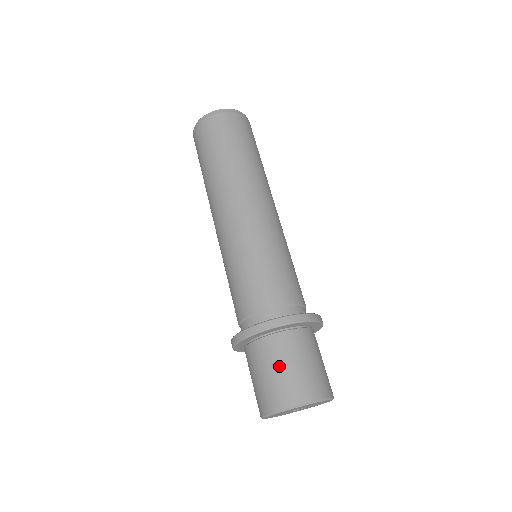
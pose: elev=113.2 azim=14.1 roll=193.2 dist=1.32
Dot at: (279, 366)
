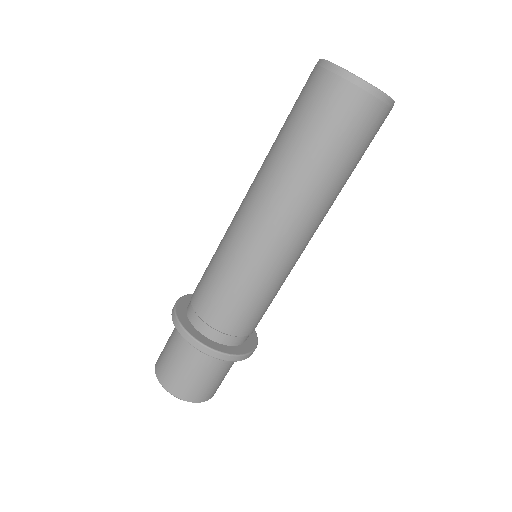
Dot at: (170, 350)
